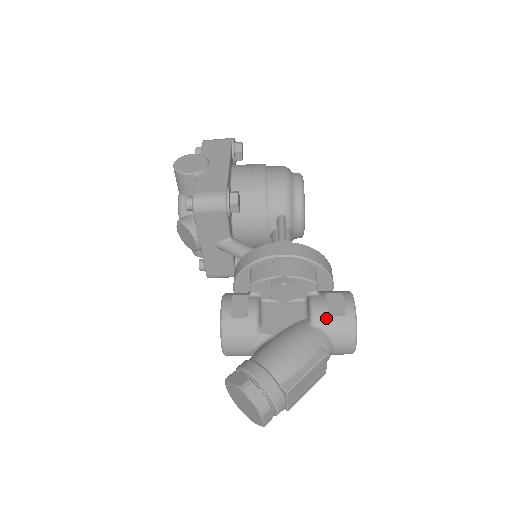
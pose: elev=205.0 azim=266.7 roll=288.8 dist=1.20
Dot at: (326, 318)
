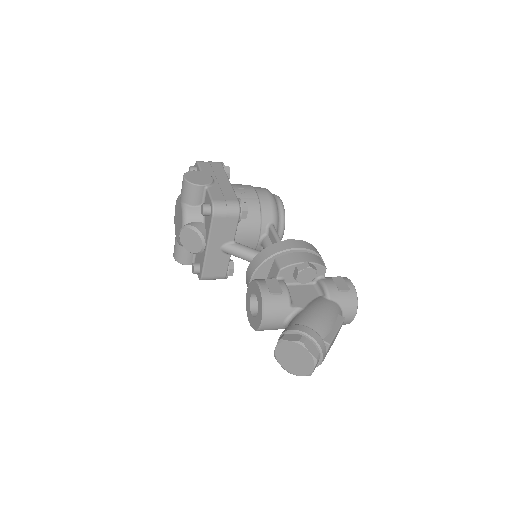
Dot at: (337, 293)
